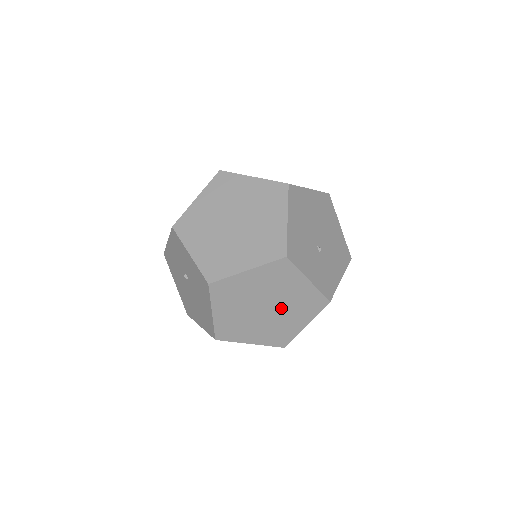
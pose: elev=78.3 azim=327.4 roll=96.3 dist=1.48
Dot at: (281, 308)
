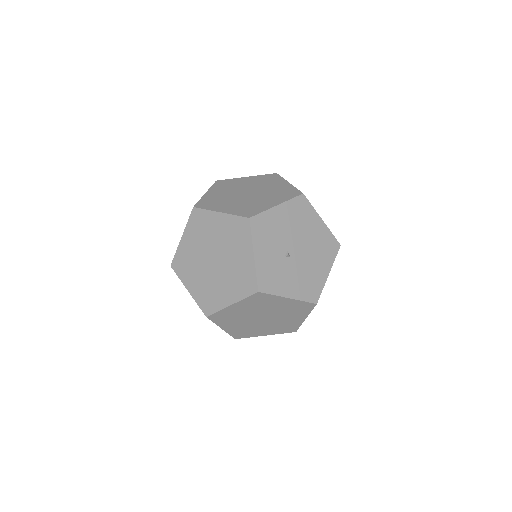
Dot at: (223, 269)
